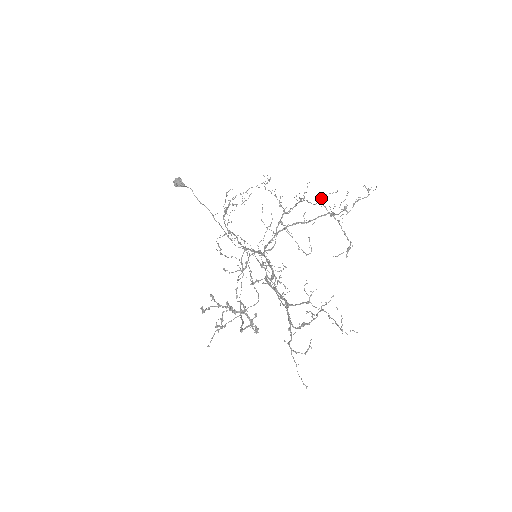
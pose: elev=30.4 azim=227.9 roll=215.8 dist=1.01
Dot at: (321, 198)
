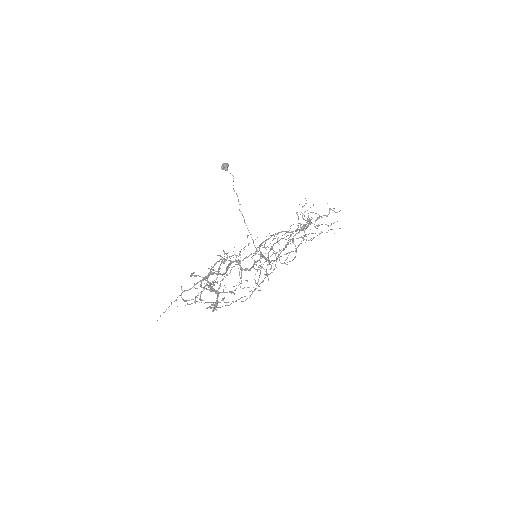
Dot at: occluded
